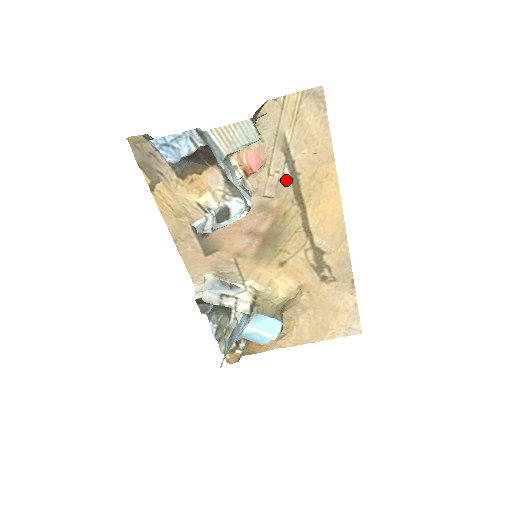
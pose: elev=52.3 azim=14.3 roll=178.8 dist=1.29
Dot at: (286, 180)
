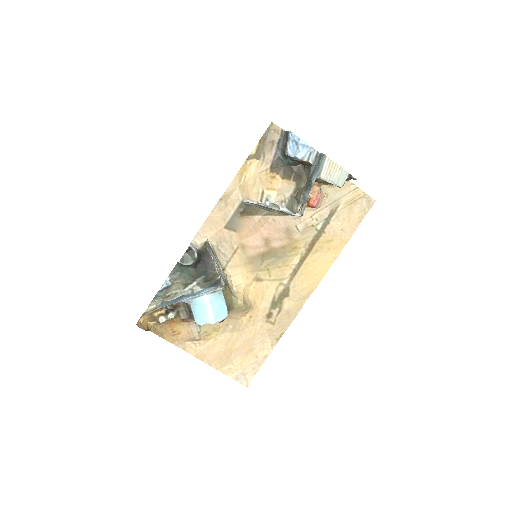
Dot at: (315, 229)
